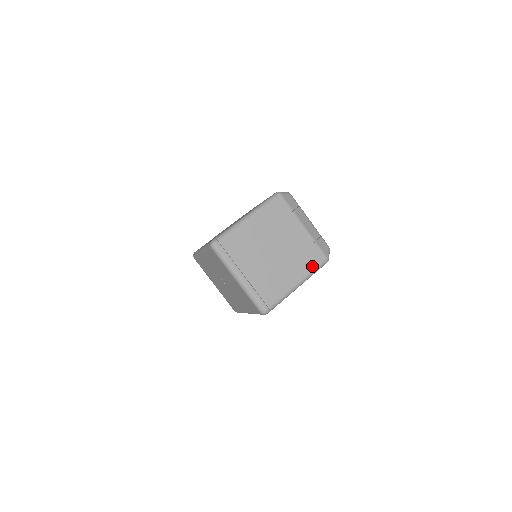
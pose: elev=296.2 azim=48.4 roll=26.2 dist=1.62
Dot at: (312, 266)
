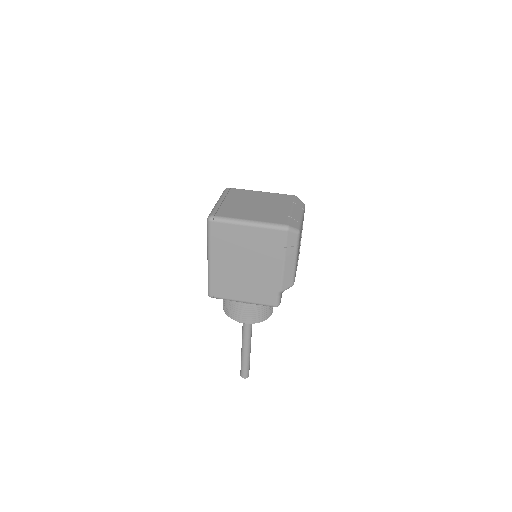
Dot at: (271, 221)
